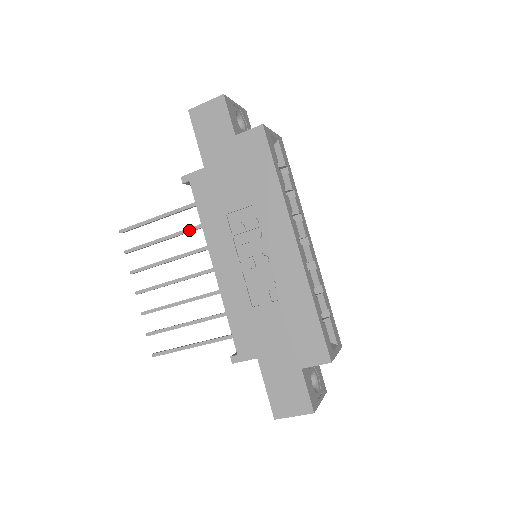
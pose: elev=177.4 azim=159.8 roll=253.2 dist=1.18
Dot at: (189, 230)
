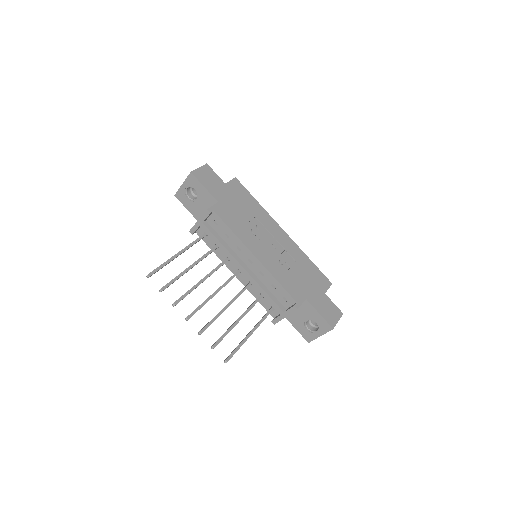
Dot at: (203, 258)
